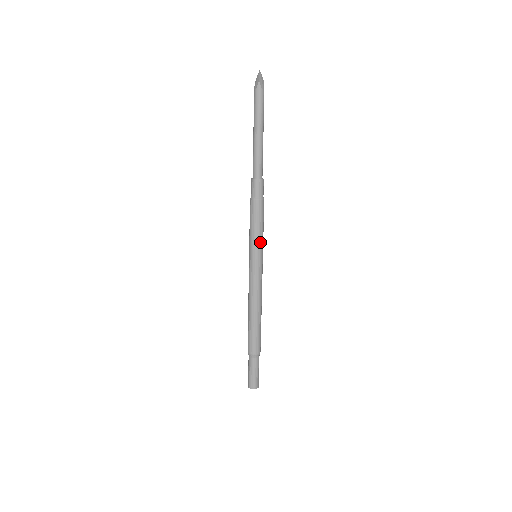
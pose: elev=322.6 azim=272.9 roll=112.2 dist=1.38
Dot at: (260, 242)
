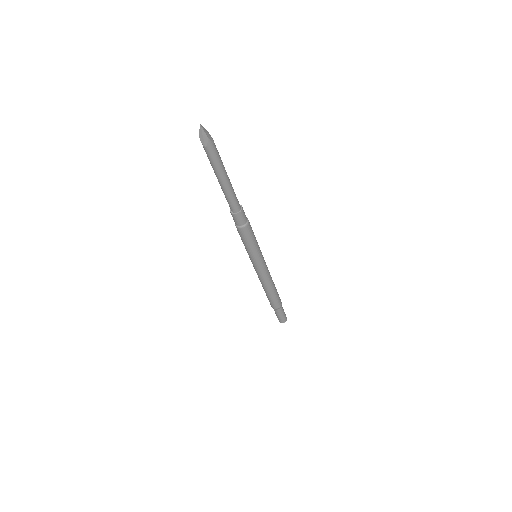
Dot at: (258, 248)
